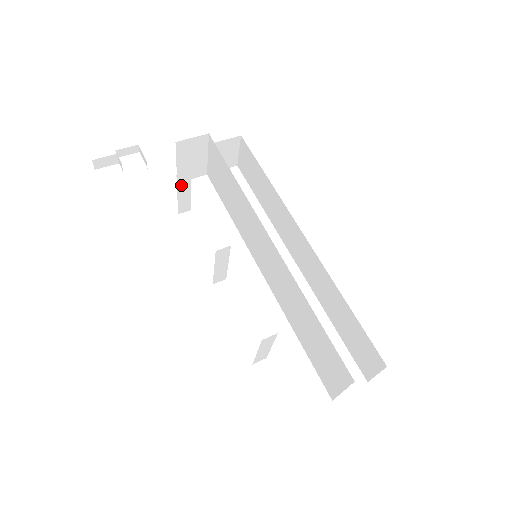
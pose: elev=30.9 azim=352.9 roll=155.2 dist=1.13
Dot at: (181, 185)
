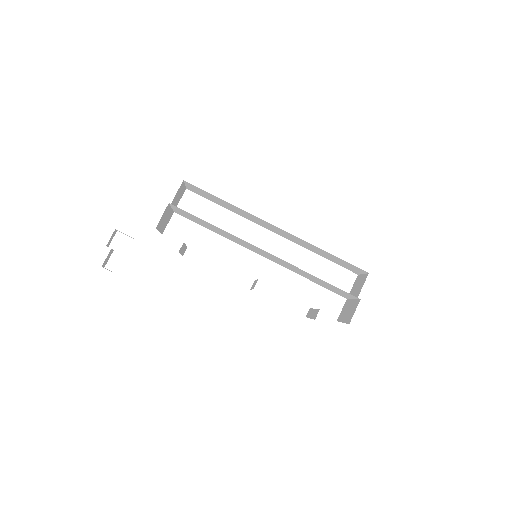
Dot at: (181, 250)
